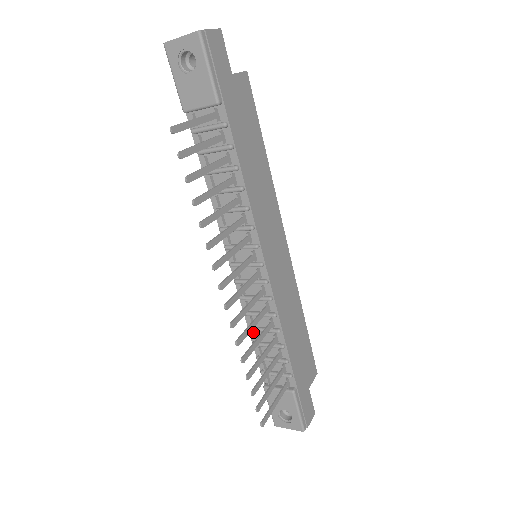
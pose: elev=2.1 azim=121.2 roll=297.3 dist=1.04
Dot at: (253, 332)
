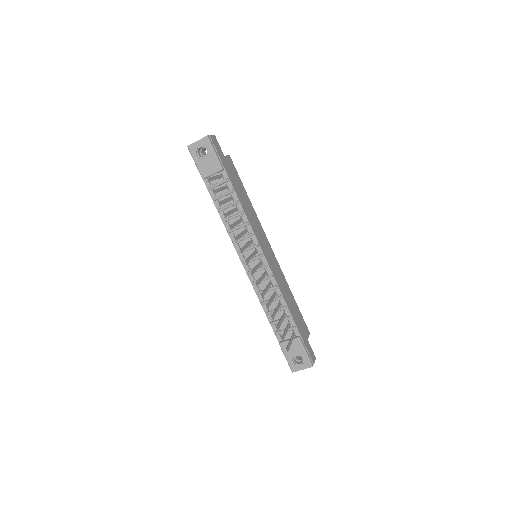
Dot at: (265, 306)
